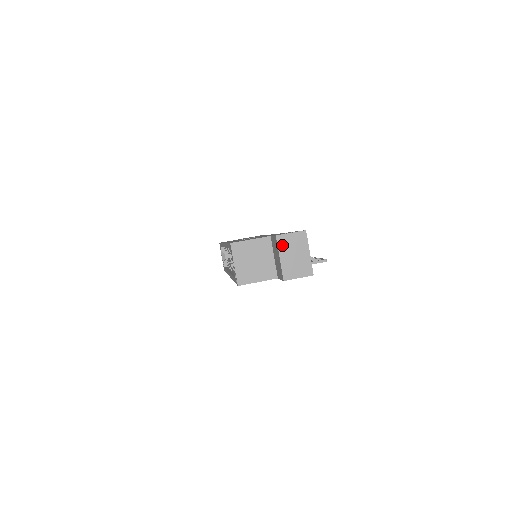
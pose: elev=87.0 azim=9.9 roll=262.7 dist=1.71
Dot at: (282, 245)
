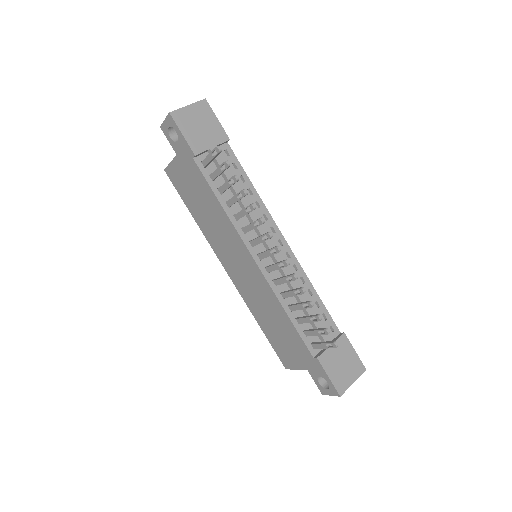
Dot at: occluded
